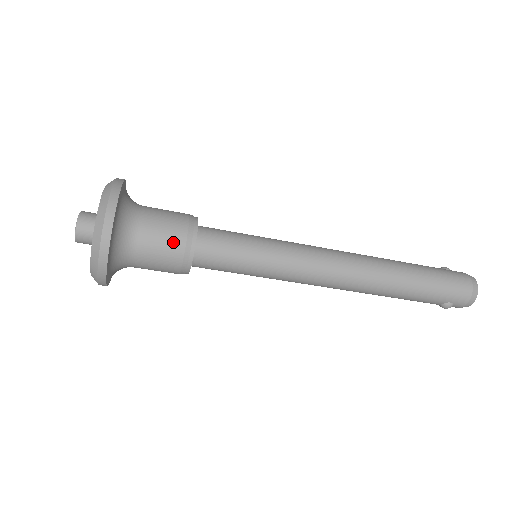
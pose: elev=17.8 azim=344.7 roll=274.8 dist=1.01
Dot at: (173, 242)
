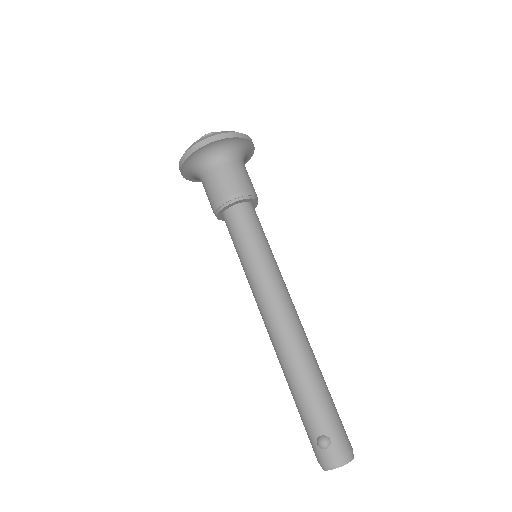
Dot at: (247, 183)
